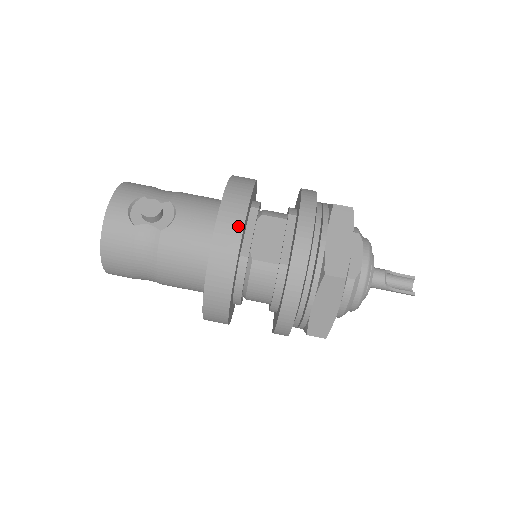
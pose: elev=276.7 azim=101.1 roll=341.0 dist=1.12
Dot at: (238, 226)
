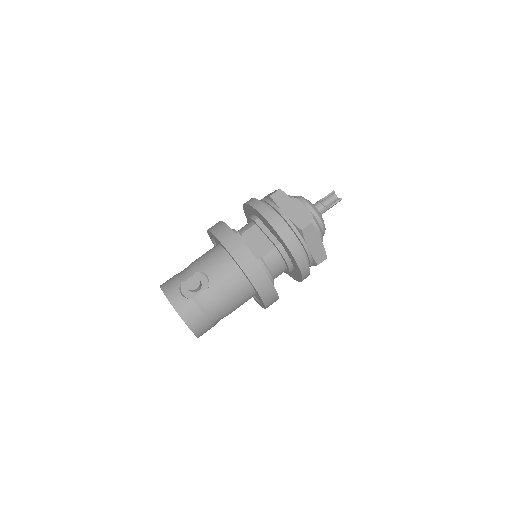
Dot at: (244, 249)
